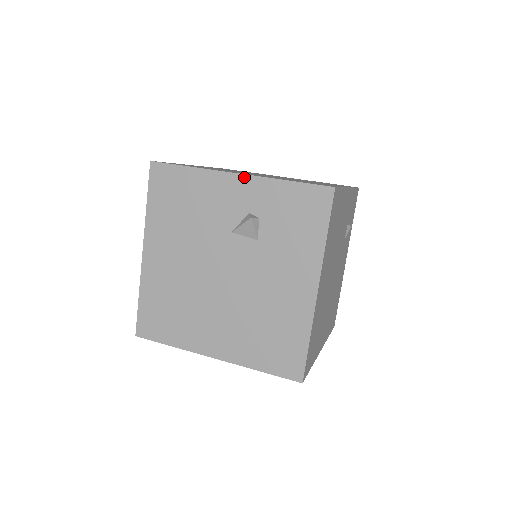
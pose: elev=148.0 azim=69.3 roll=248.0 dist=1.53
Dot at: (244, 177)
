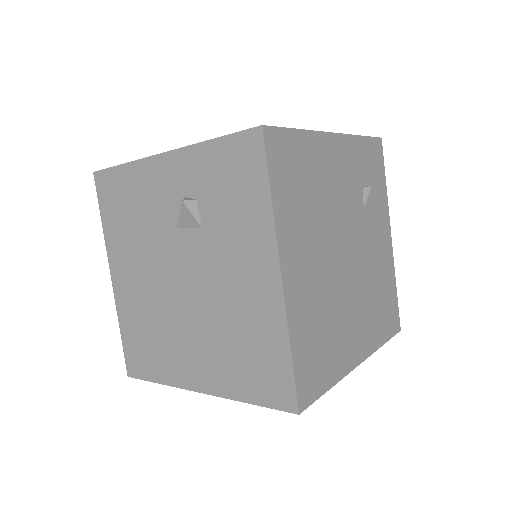
Dot at: (170, 154)
